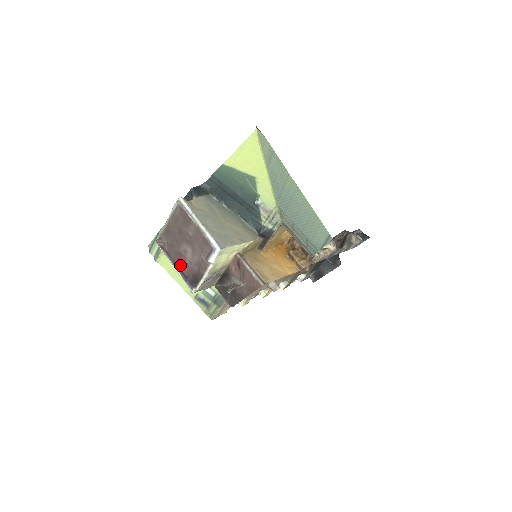
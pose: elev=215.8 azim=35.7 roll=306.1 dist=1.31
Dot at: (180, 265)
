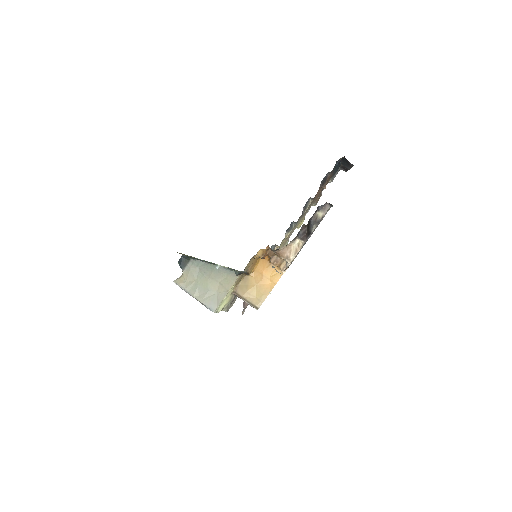
Dot at: occluded
